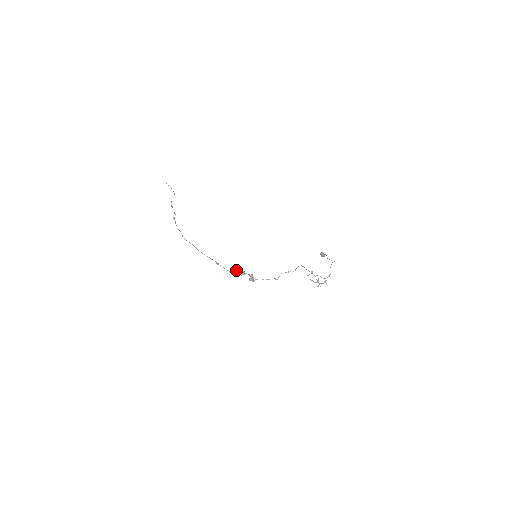
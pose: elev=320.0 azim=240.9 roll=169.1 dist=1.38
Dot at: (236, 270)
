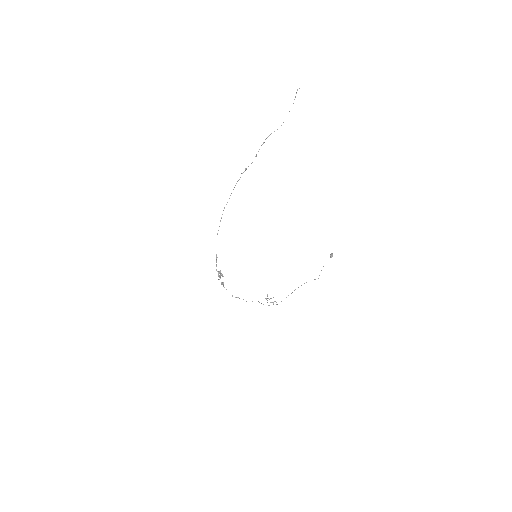
Dot at: (219, 273)
